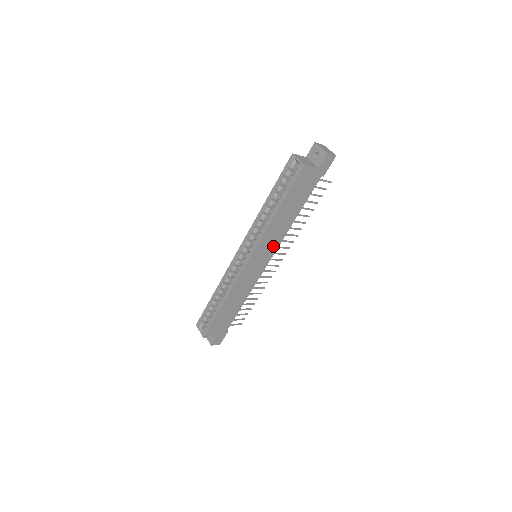
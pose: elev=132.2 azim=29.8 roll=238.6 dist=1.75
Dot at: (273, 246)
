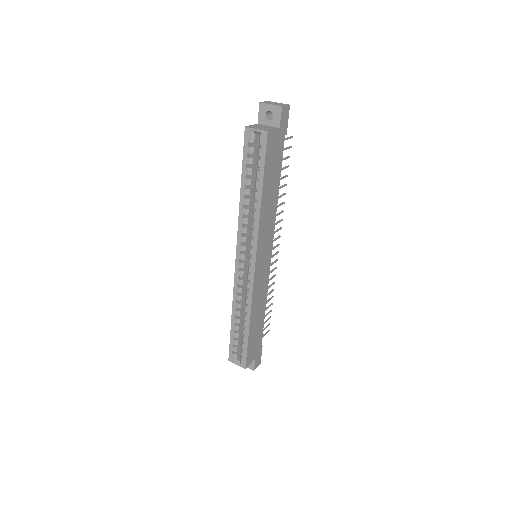
Dot at: (269, 236)
